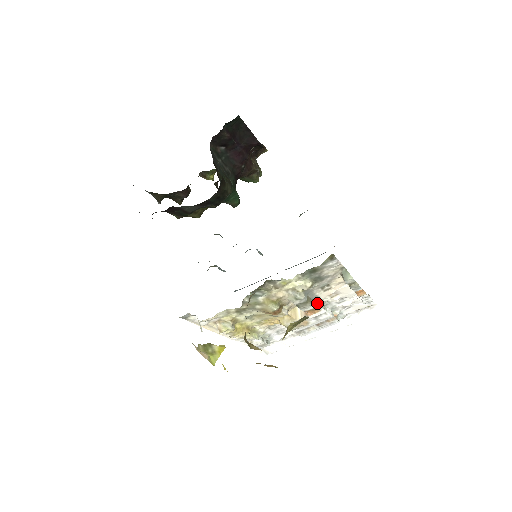
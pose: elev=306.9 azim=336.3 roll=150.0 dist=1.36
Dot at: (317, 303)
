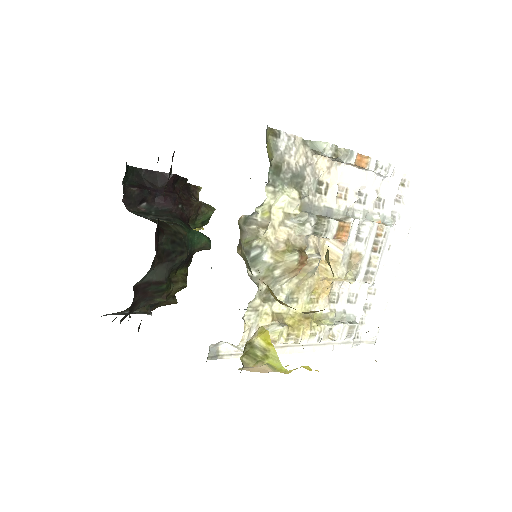
Dot at: (339, 219)
